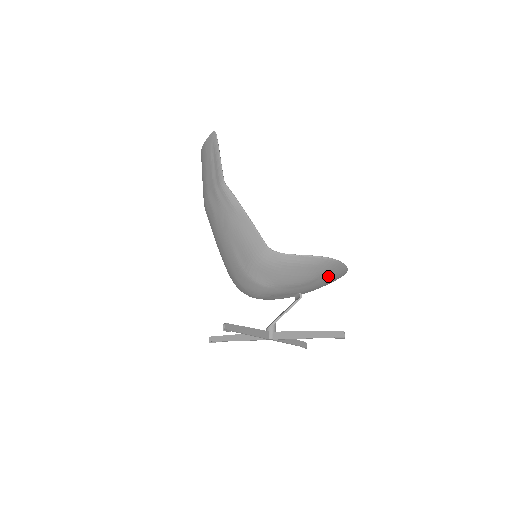
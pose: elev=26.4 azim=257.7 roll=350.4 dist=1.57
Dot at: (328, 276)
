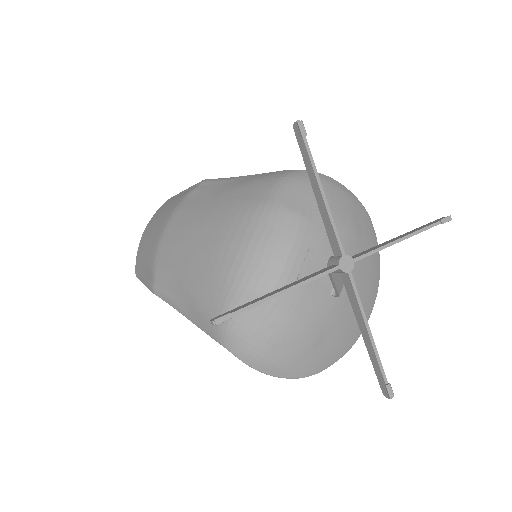
Dot at: (367, 246)
